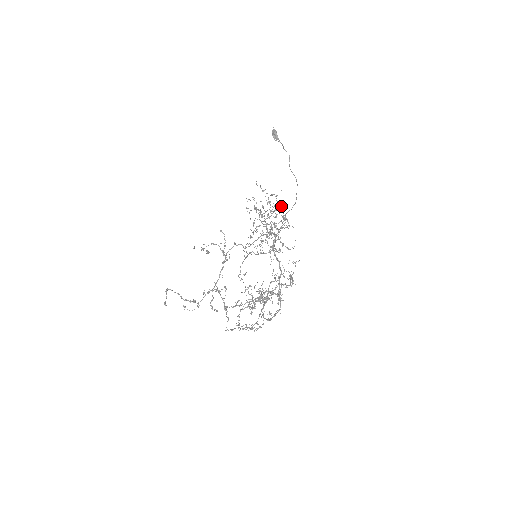
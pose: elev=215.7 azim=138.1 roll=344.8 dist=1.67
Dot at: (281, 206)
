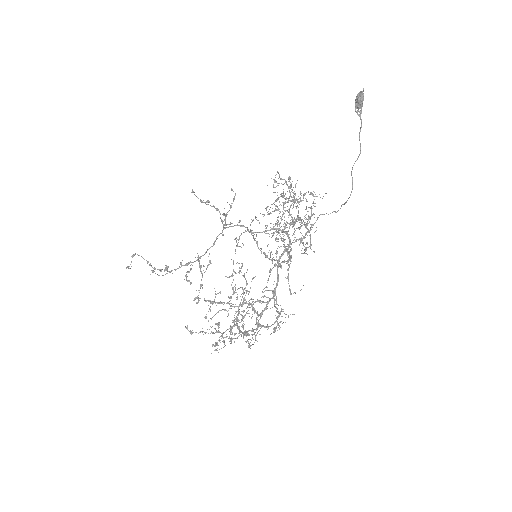
Dot at: (311, 225)
